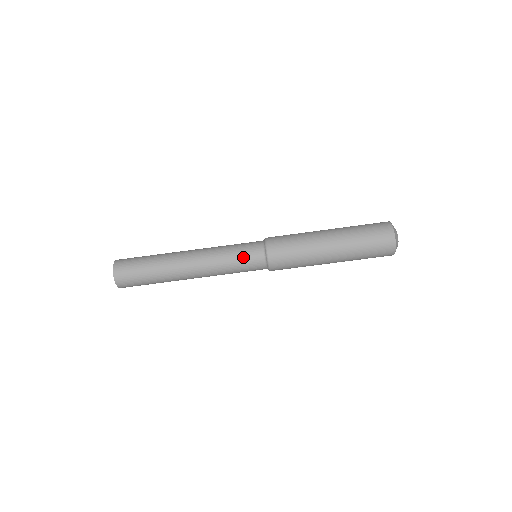
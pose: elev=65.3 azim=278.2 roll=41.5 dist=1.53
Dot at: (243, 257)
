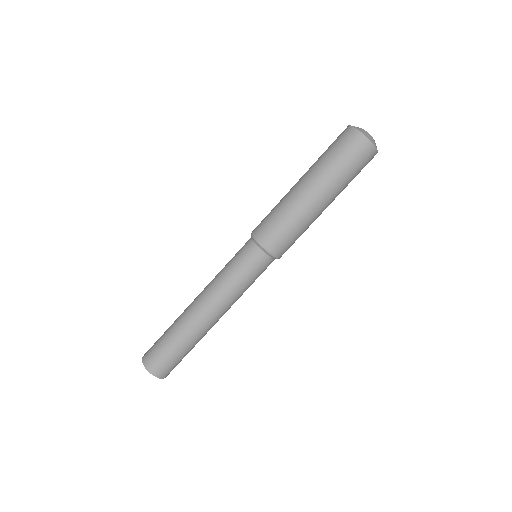
Dot at: (252, 274)
